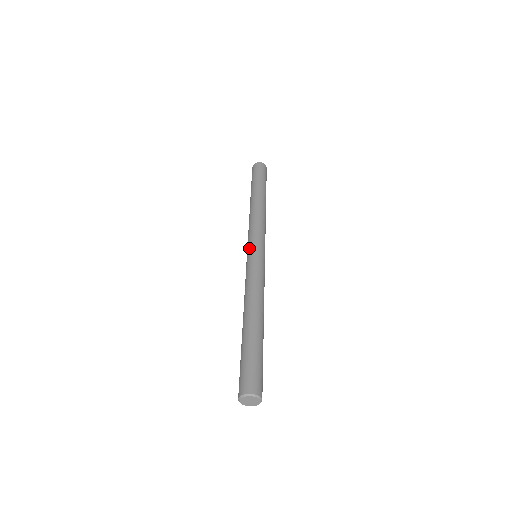
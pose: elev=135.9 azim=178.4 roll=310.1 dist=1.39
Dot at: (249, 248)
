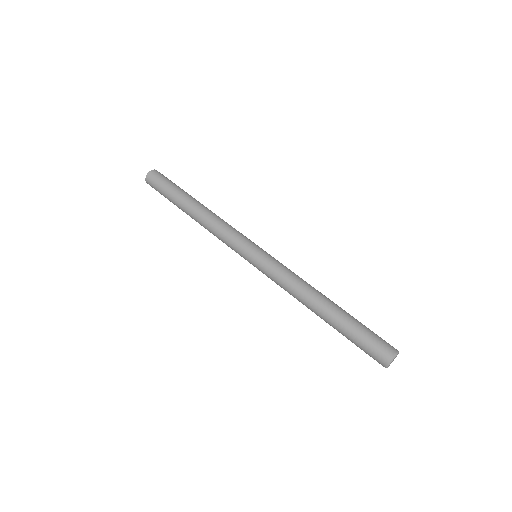
Dot at: (246, 258)
